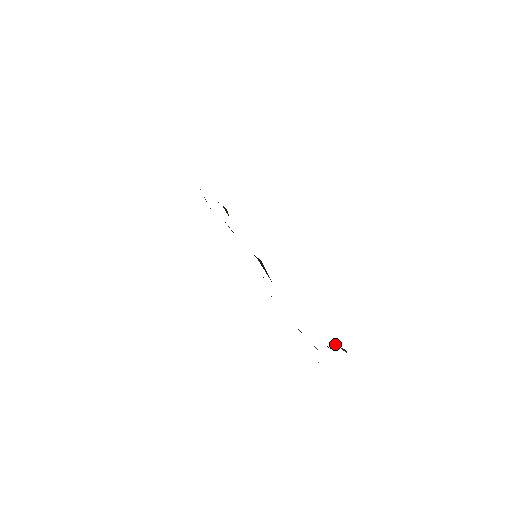
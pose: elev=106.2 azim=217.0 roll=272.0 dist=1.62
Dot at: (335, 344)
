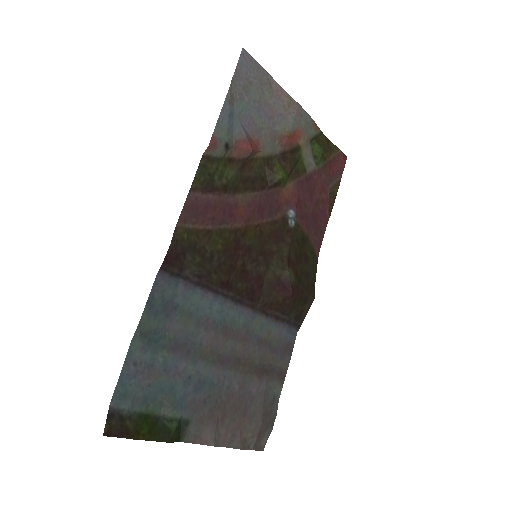
Dot at: (140, 416)
